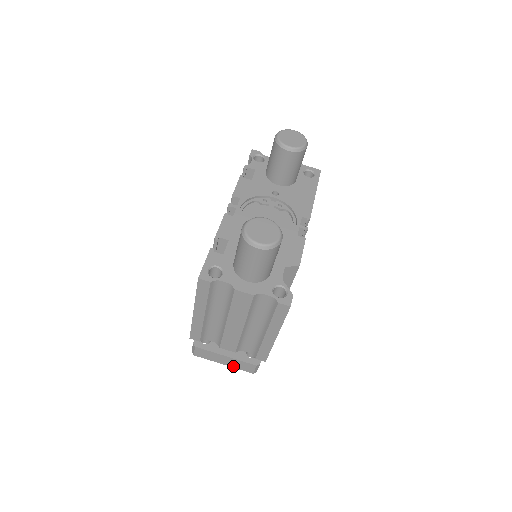
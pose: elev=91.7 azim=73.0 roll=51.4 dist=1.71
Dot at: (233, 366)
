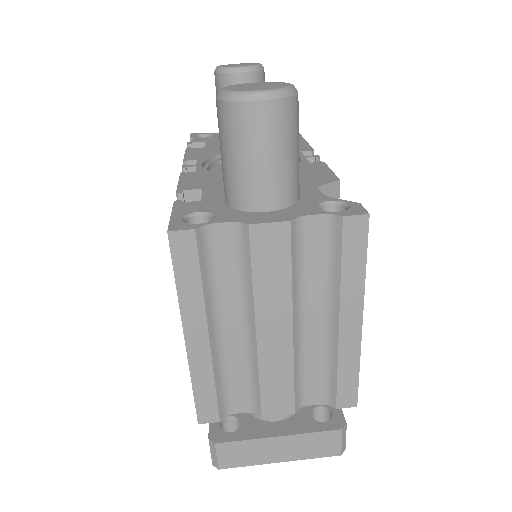
Dot at: (299, 456)
